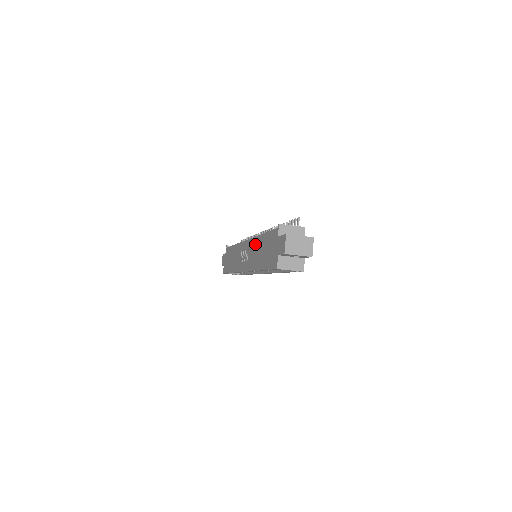
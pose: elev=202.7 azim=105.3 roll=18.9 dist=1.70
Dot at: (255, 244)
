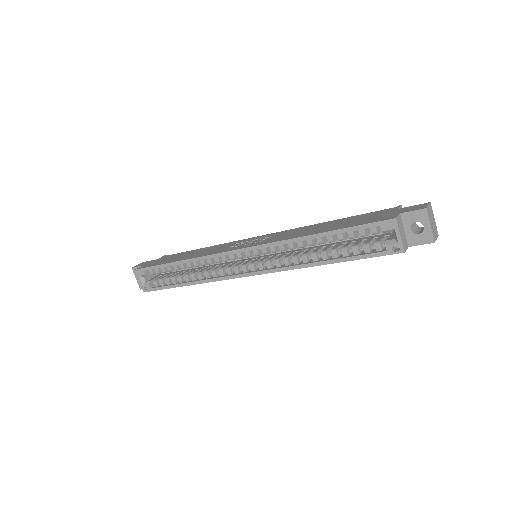
Dot at: (302, 228)
